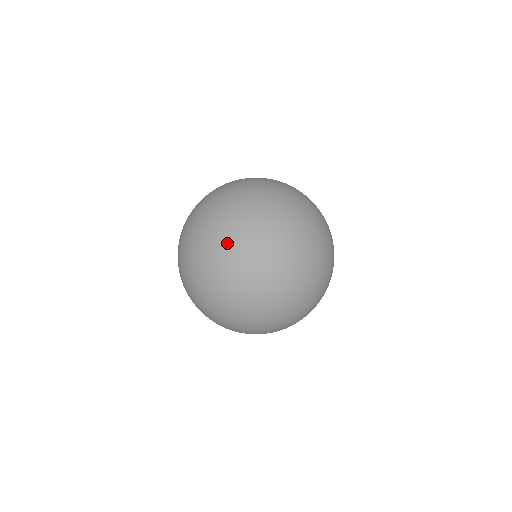
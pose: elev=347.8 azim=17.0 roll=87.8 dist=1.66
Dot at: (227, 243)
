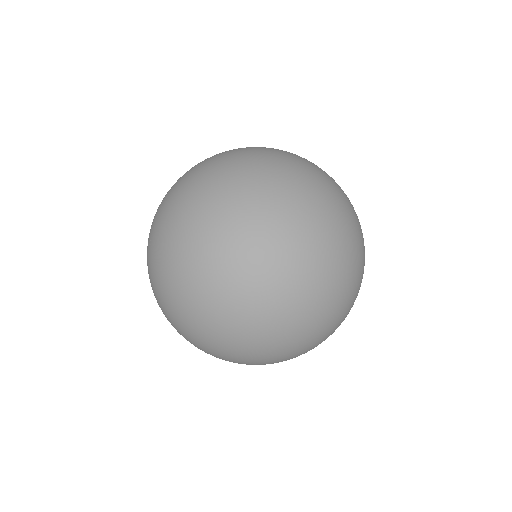
Dot at: (166, 211)
